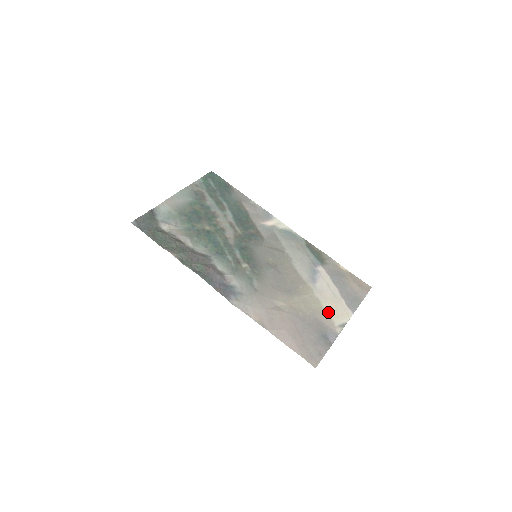
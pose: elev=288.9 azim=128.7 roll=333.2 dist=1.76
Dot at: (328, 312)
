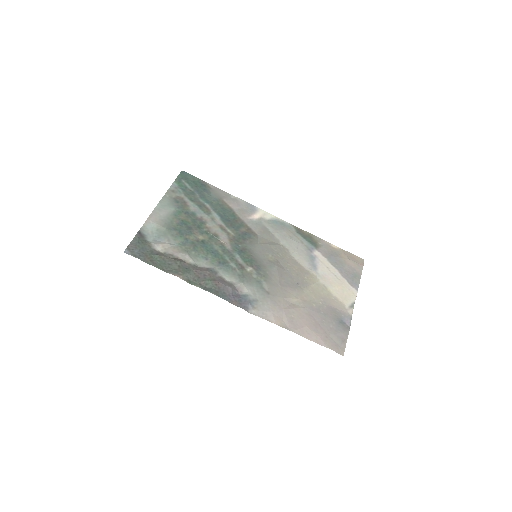
Dot at: (337, 296)
